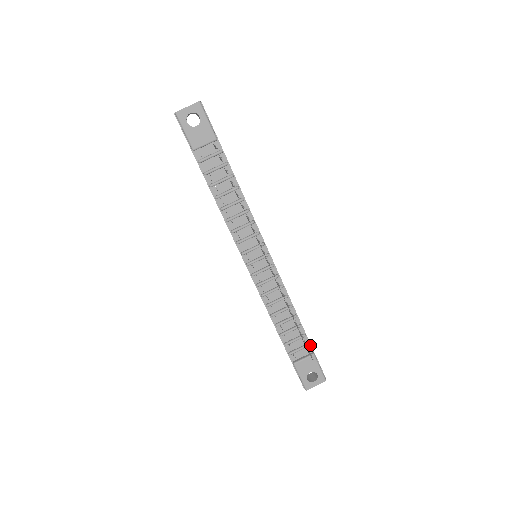
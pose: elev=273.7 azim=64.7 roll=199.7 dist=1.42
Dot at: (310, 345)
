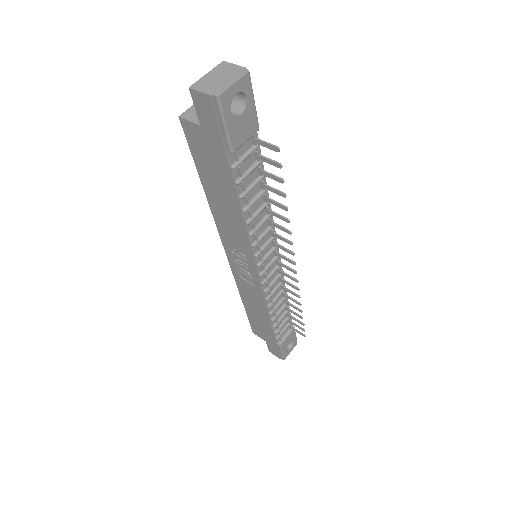
Dot at: (291, 320)
